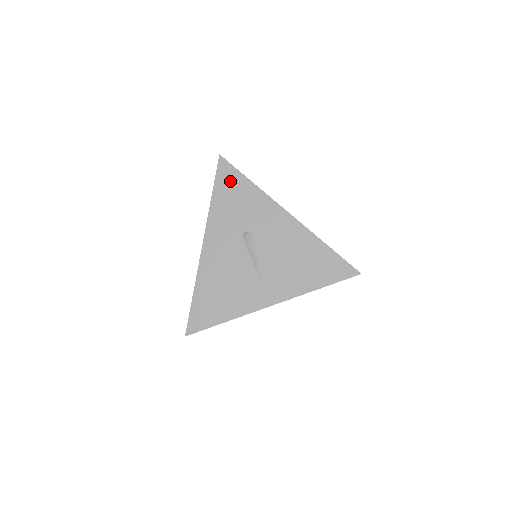
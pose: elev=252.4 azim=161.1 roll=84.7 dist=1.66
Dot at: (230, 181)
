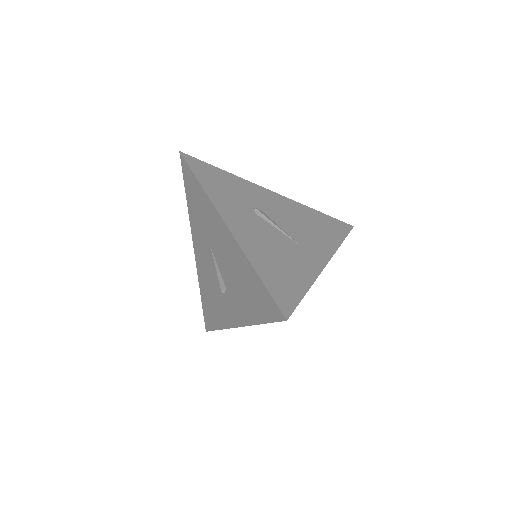
Dot at: (206, 170)
